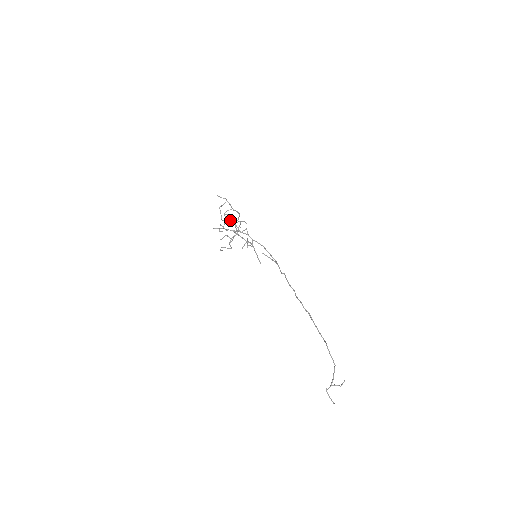
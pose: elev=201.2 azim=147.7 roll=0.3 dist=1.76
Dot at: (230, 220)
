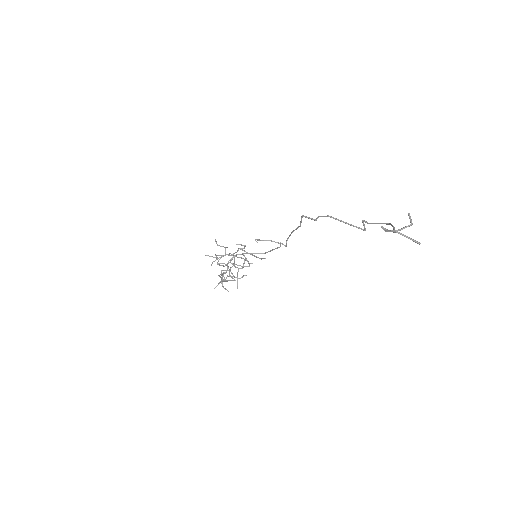
Dot at: (227, 267)
